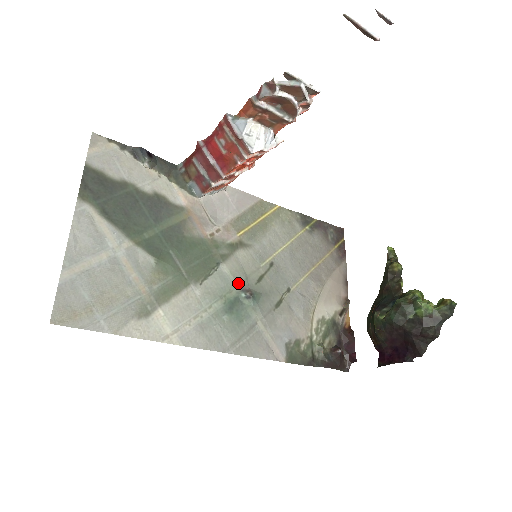
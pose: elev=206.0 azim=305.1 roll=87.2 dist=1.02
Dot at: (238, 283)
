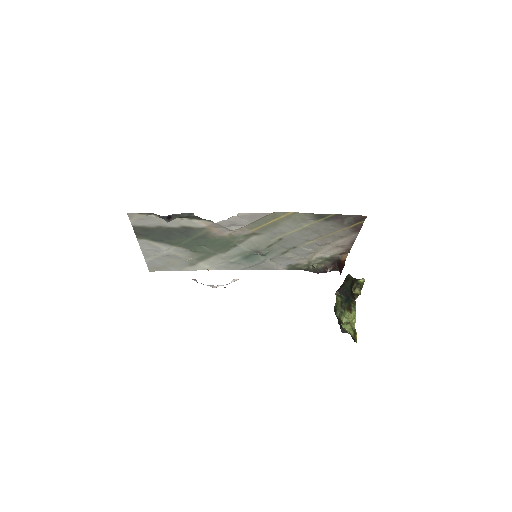
Dot at: (251, 250)
